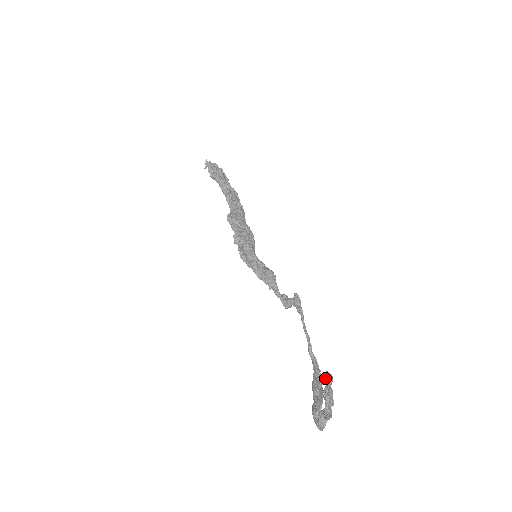
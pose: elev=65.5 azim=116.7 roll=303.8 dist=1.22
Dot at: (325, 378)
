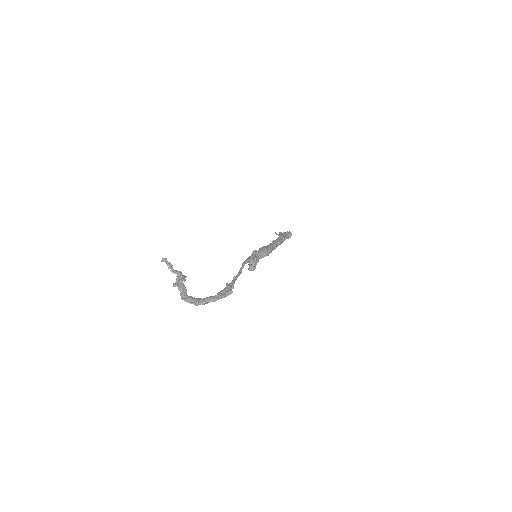
Dot at: (169, 263)
